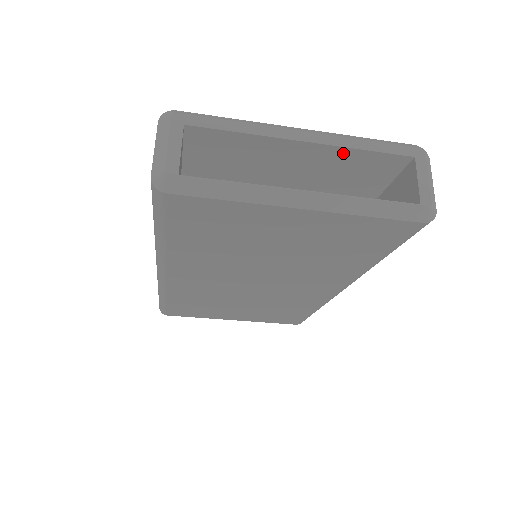
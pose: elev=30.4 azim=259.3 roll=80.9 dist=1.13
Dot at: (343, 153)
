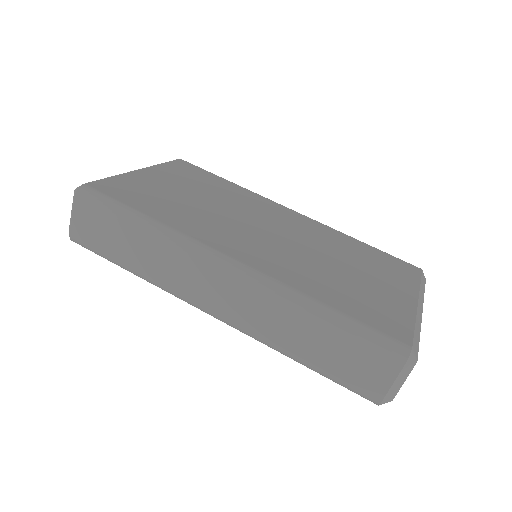
Dot at: occluded
